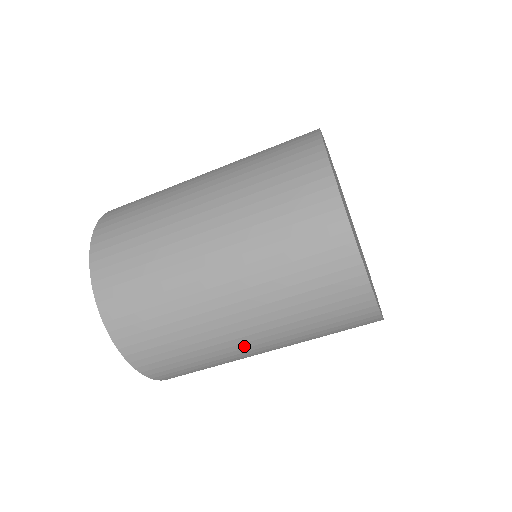
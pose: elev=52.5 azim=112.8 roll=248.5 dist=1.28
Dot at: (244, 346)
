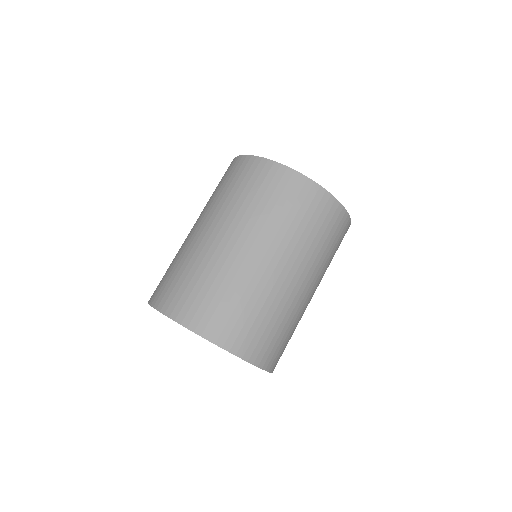
Dot at: (270, 271)
